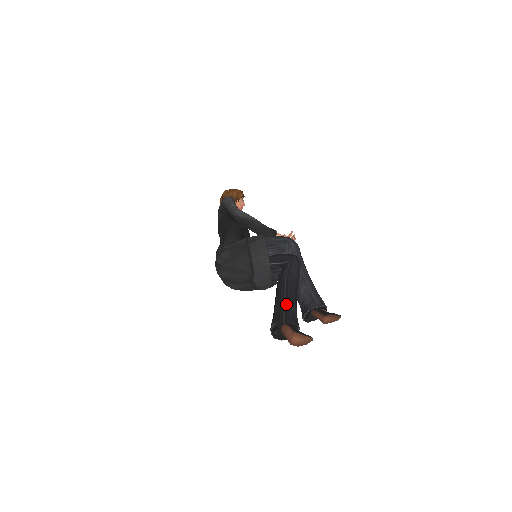
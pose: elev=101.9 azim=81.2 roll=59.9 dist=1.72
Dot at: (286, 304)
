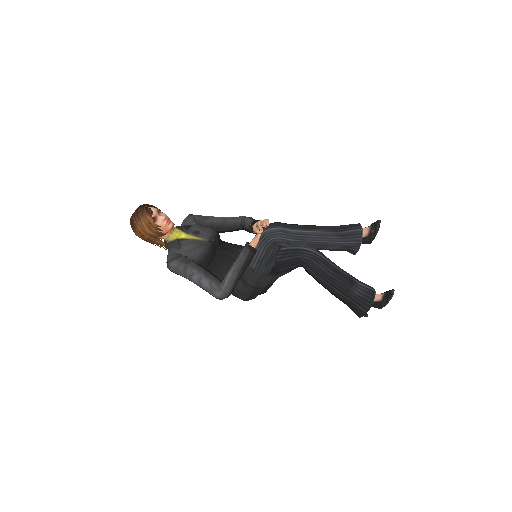
Dot at: (350, 299)
